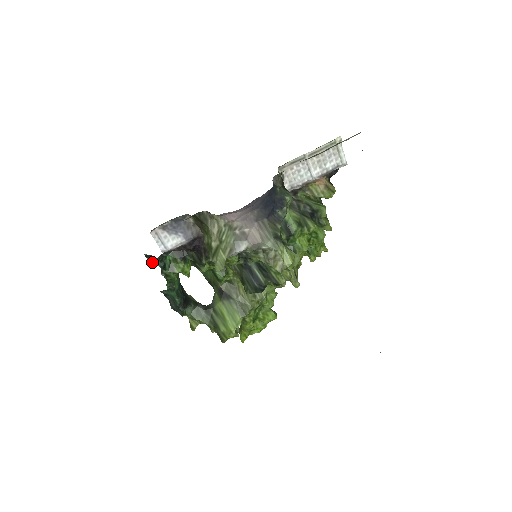
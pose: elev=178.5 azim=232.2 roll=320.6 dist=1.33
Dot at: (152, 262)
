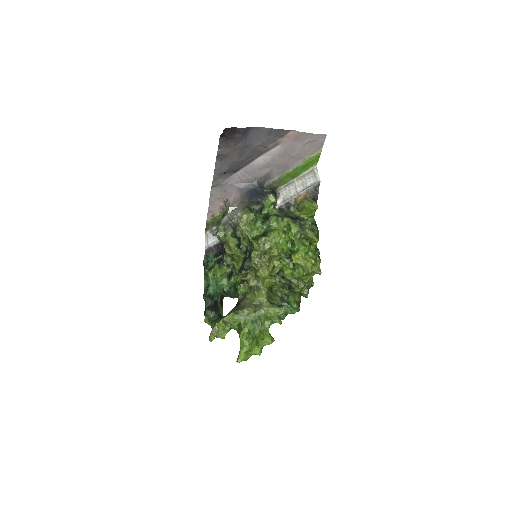
Dot at: occluded
